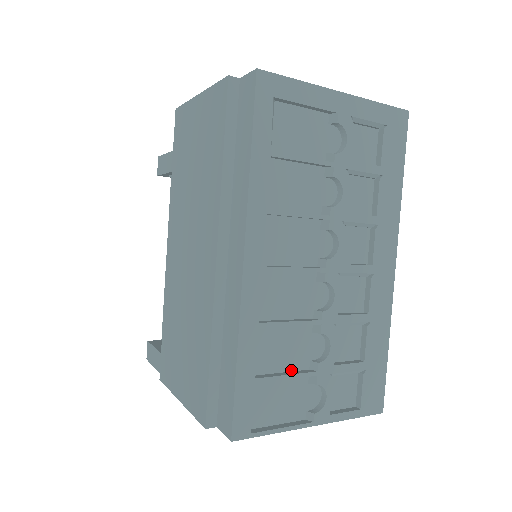
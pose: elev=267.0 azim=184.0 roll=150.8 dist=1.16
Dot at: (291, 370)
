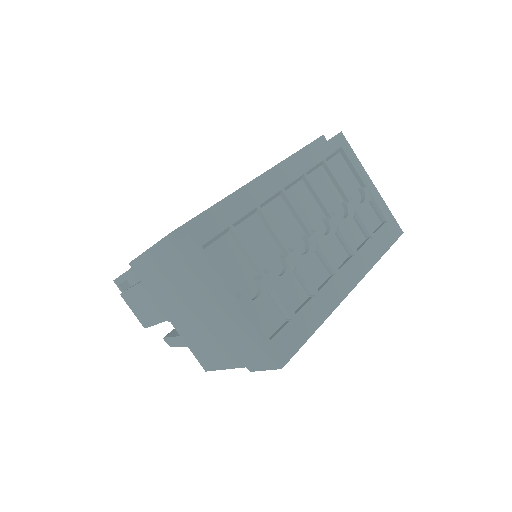
Dot at: (251, 257)
